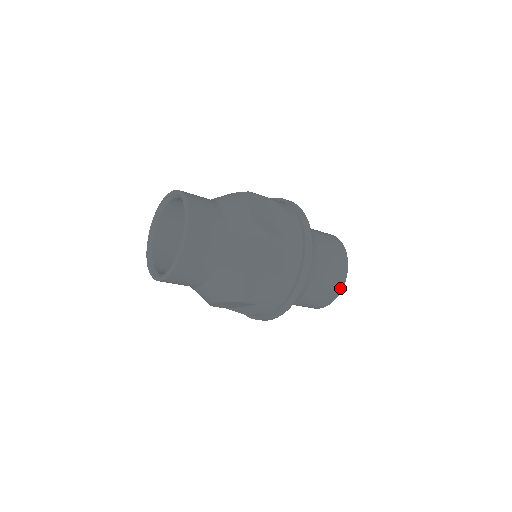
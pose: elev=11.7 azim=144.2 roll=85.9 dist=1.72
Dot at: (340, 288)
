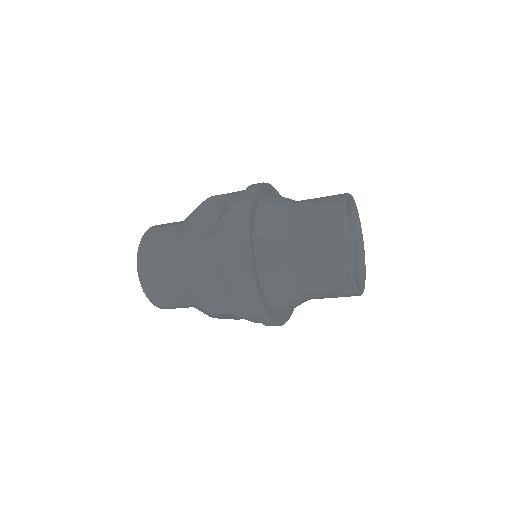
Dot at: (344, 265)
